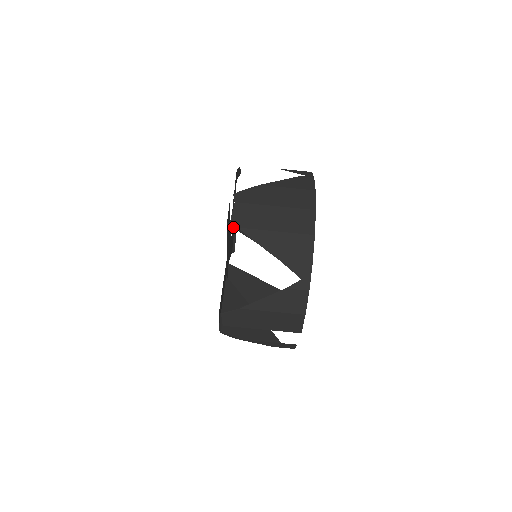
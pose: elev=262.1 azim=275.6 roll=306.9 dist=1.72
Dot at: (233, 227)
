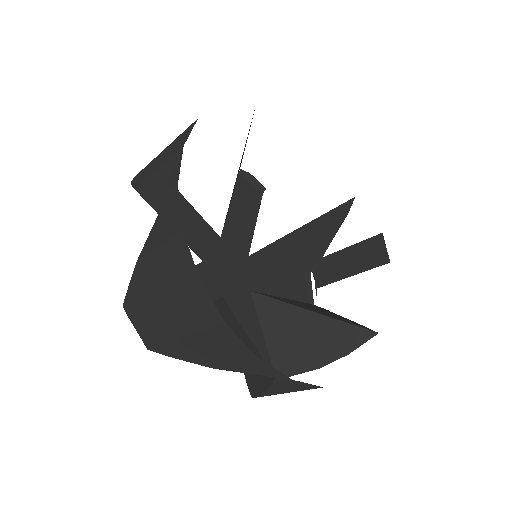
Dot at: occluded
